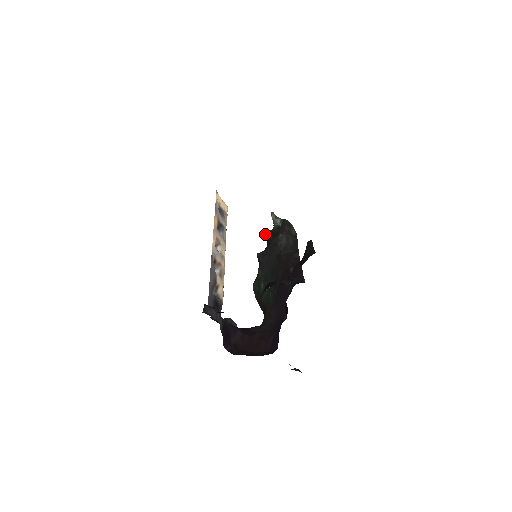
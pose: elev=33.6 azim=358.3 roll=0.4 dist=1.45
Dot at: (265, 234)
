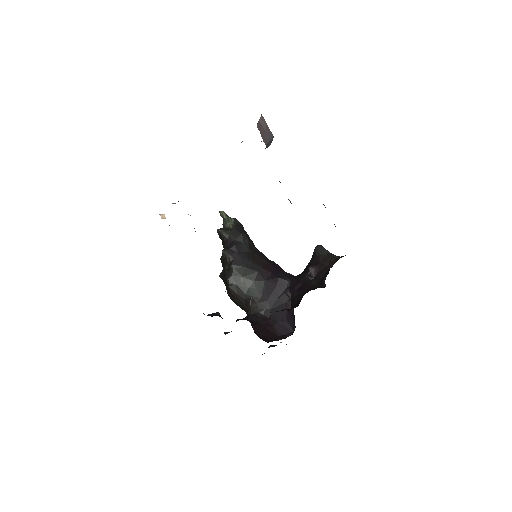
Dot at: (221, 232)
